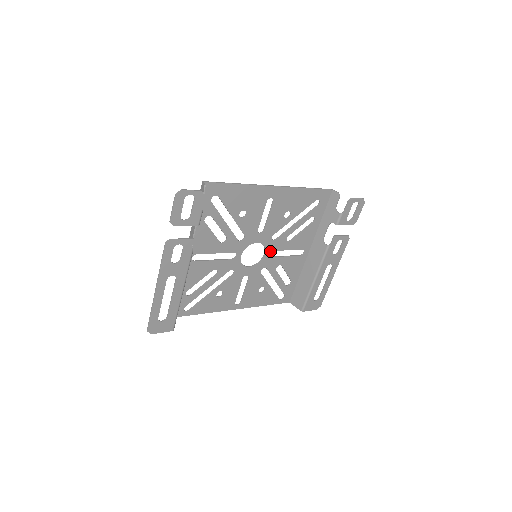
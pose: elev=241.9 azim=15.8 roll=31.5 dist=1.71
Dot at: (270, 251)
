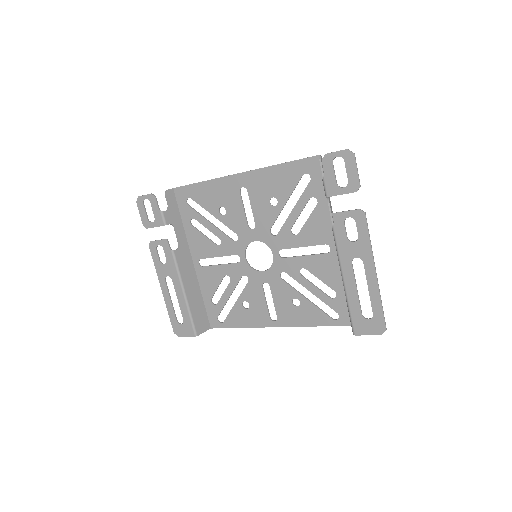
Dot at: (278, 250)
